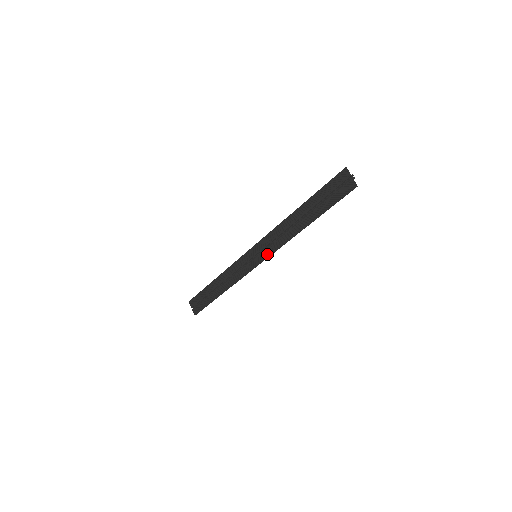
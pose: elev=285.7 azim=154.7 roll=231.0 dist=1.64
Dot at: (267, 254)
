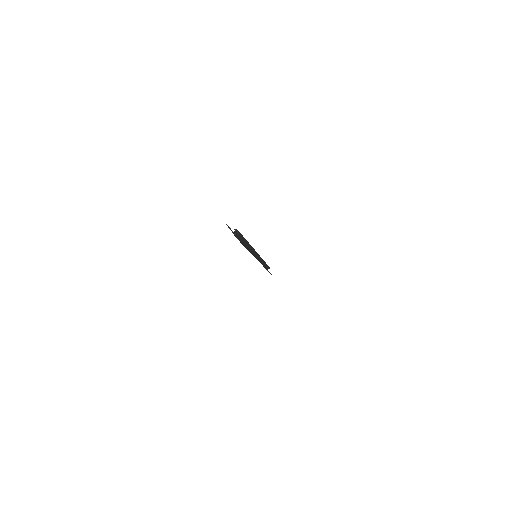
Dot at: occluded
